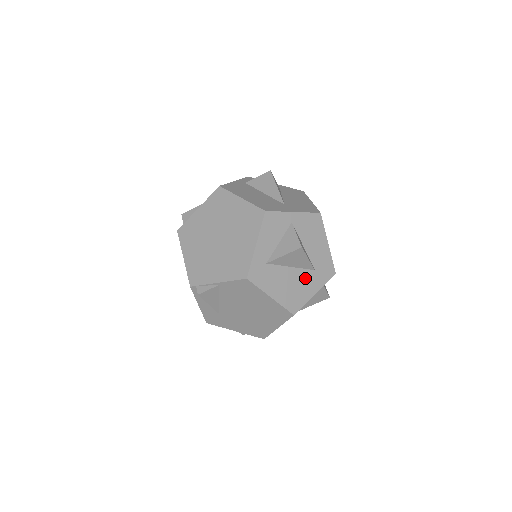
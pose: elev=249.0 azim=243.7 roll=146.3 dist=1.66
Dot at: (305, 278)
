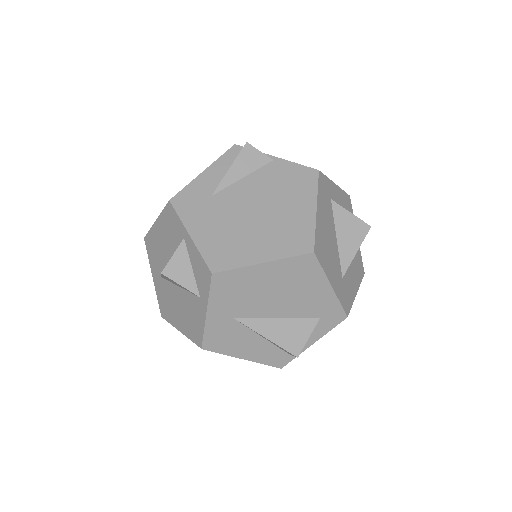
Dot at: (336, 264)
